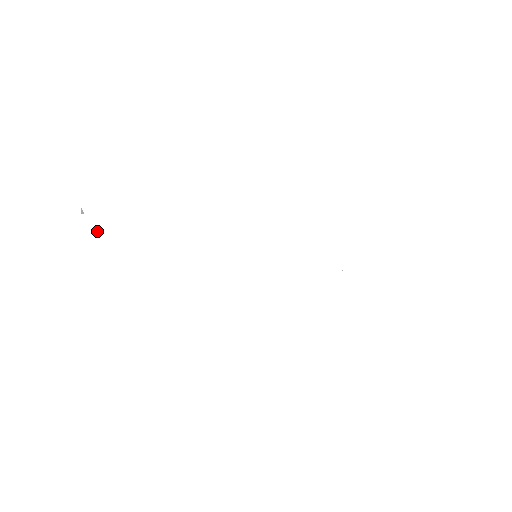
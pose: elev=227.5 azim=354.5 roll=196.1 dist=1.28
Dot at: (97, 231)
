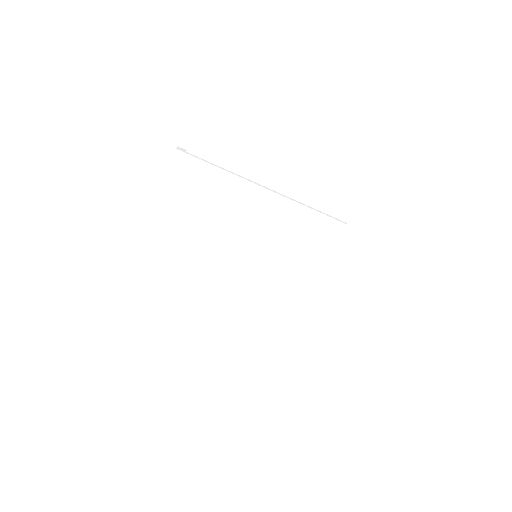
Dot at: (187, 166)
